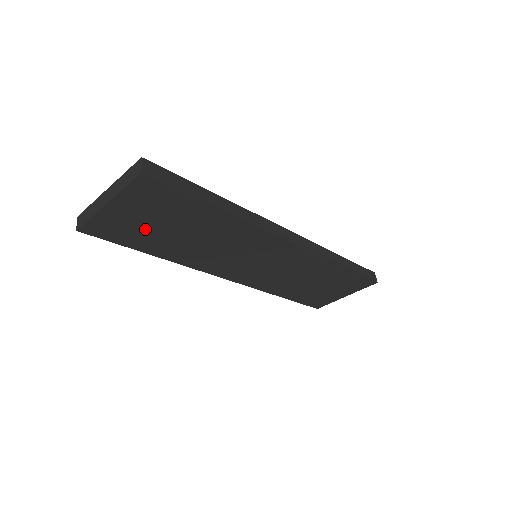
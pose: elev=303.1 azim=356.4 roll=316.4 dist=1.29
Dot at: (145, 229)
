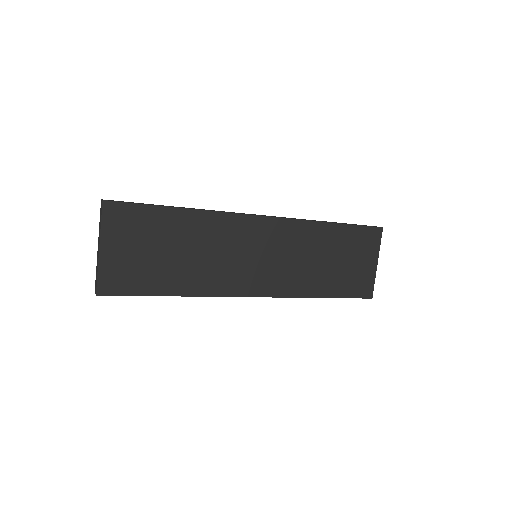
Dot at: (144, 264)
